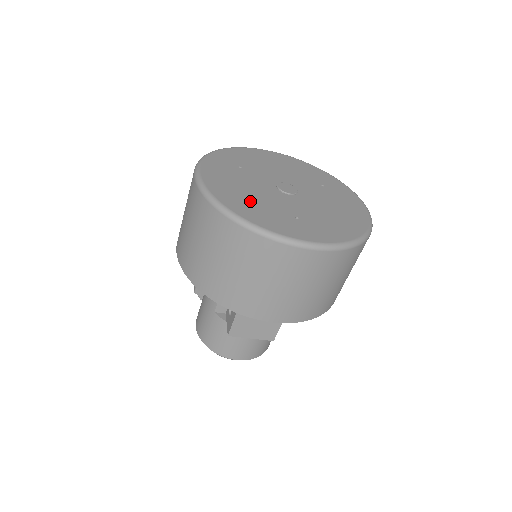
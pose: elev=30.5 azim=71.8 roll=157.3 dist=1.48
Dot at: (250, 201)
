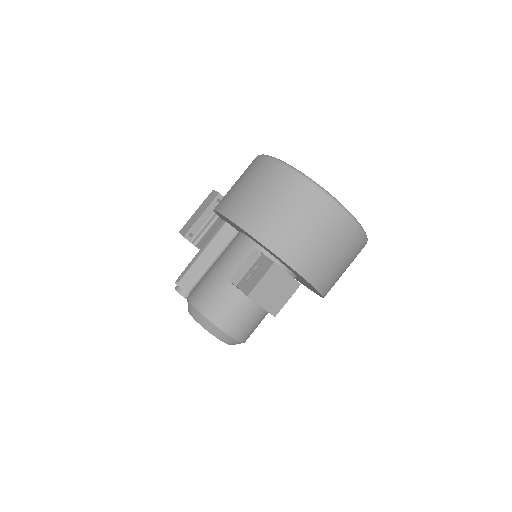
Dot at: occluded
